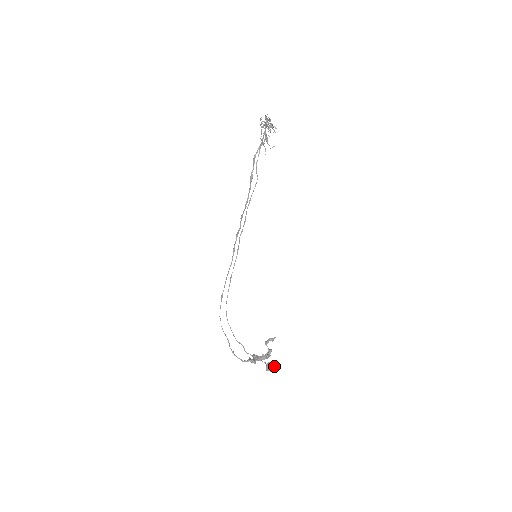
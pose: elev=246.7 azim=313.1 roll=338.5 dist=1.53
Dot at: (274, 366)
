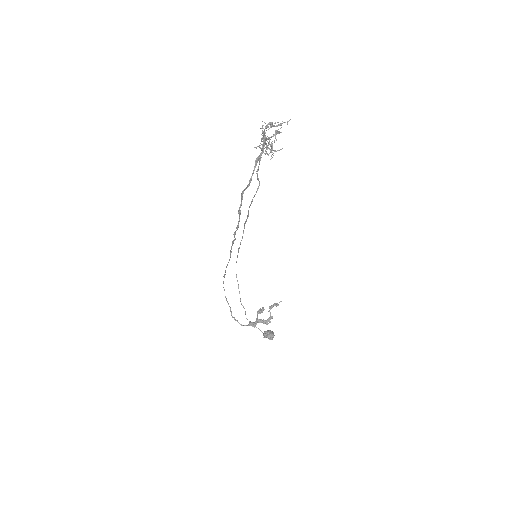
Dot at: (269, 338)
